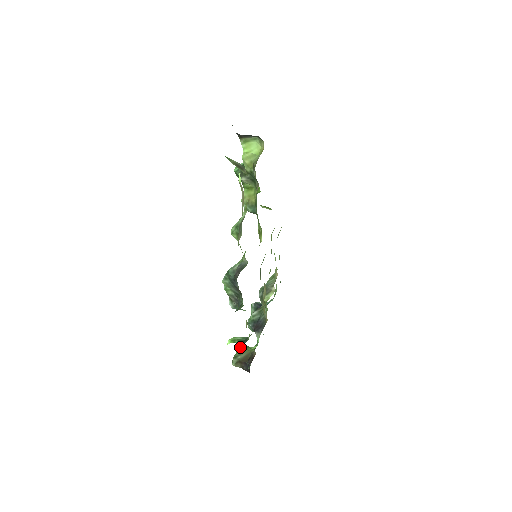
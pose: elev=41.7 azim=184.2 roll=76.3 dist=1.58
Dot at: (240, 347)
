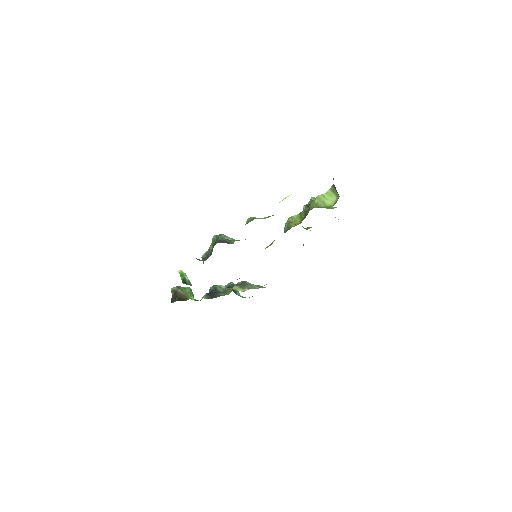
Dot at: (189, 287)
